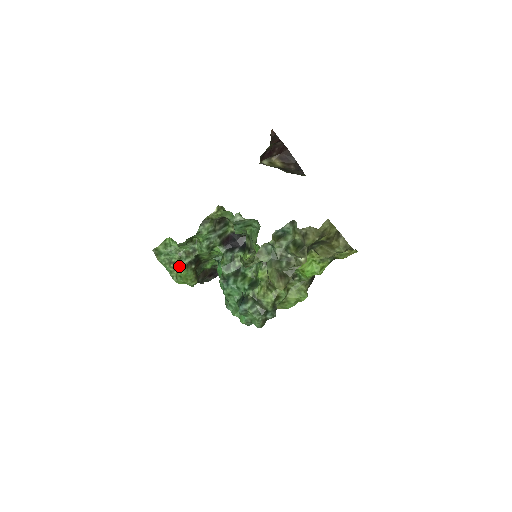
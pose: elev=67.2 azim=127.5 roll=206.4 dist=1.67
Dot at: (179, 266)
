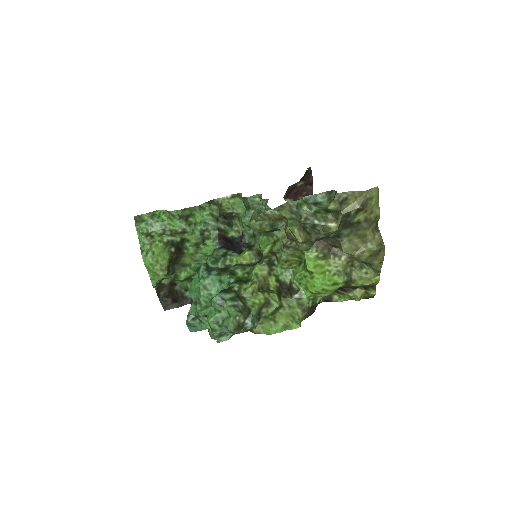
Dot at: (158, 238)
